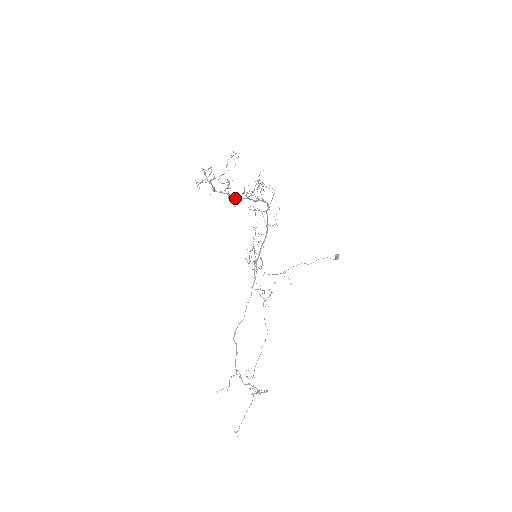
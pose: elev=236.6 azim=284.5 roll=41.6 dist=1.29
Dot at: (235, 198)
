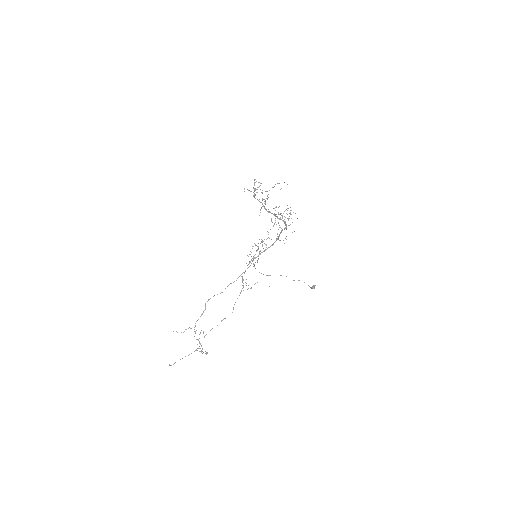
Dot at: (266, 210)
